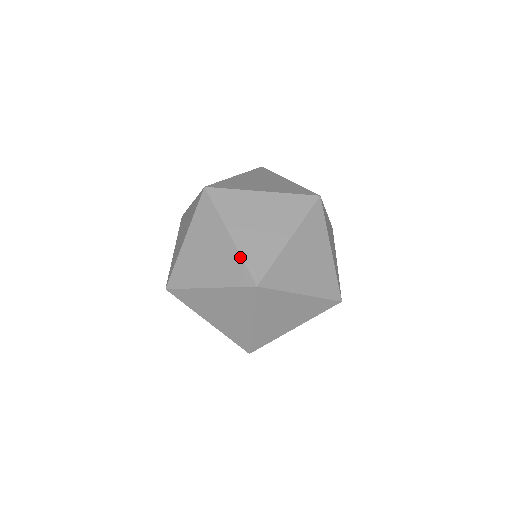
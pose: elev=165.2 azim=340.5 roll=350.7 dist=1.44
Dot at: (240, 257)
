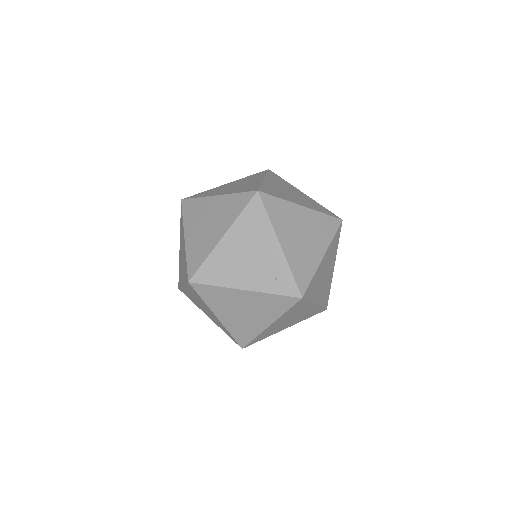
Dot at: (186, 257)
